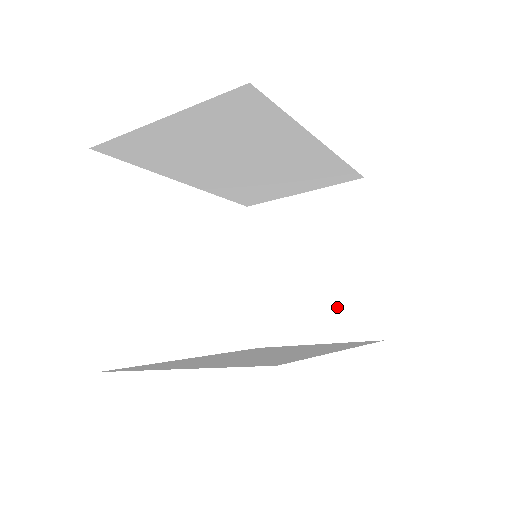
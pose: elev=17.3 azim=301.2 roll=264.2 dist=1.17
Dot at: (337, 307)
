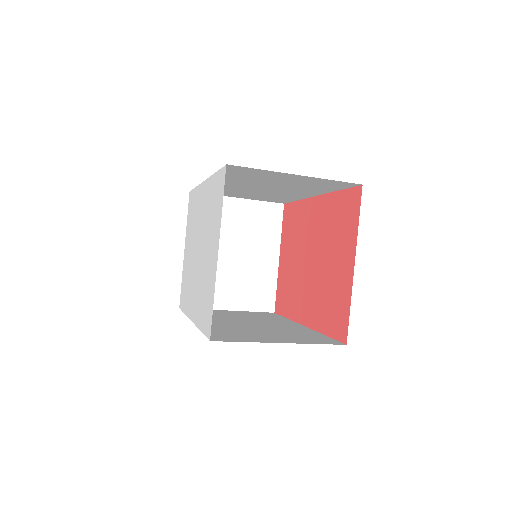
Dot at: (248, 287)
